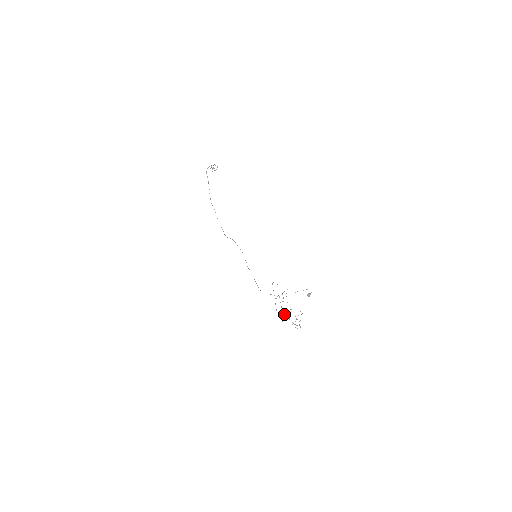
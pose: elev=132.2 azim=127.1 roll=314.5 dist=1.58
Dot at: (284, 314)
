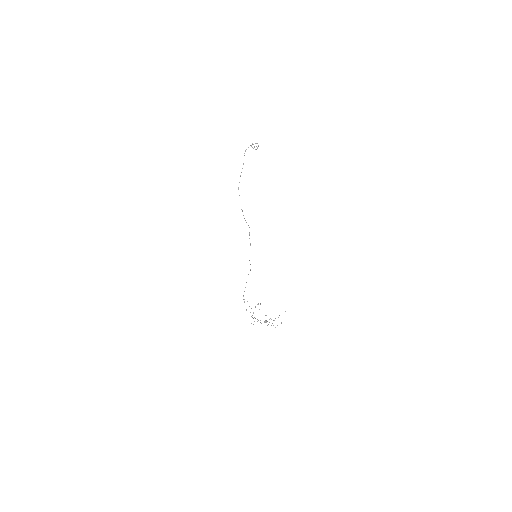
Dot at: occluded
